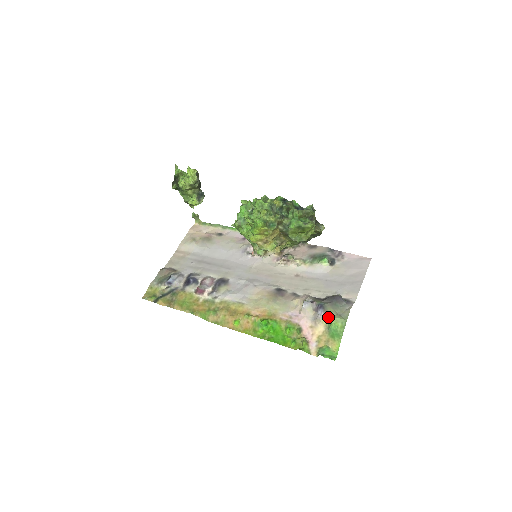
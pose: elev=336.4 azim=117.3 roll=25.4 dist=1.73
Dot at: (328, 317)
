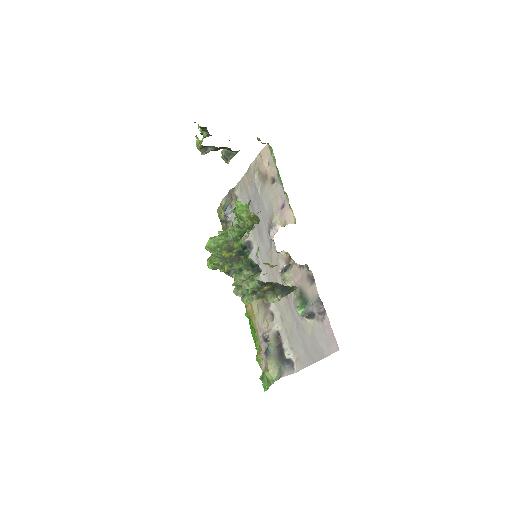
Dot at: (267, 365)
